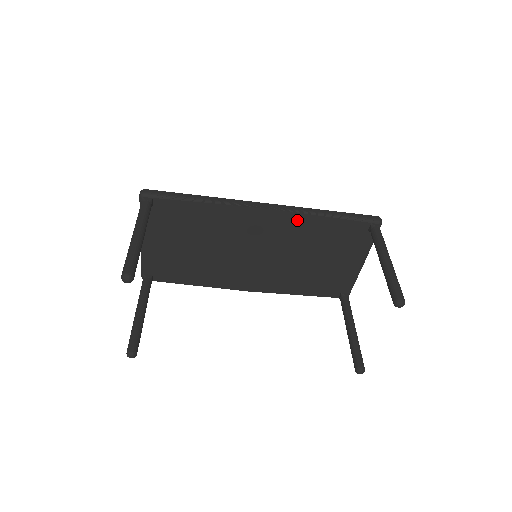
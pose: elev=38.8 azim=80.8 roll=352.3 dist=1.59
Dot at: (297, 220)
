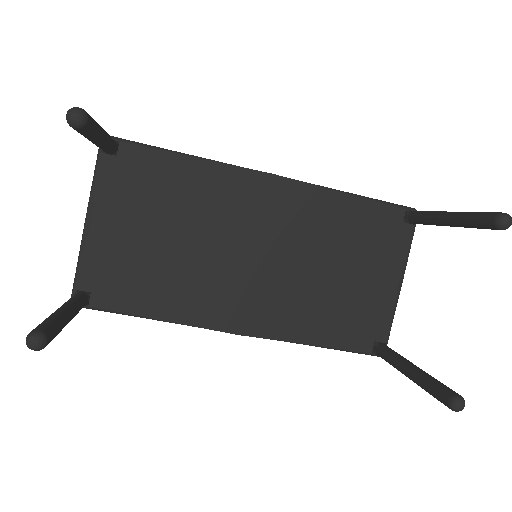
Dot at: (313, 197)
